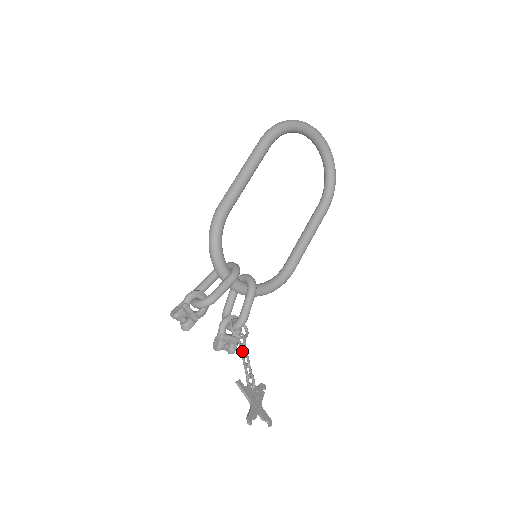
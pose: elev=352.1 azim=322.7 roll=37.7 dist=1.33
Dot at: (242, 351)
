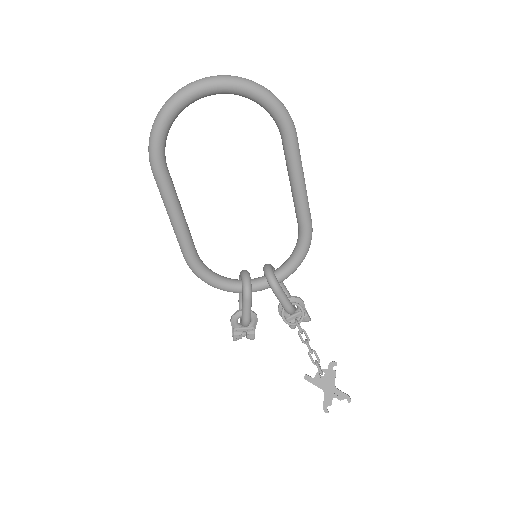
Dot at: (301, 340)
